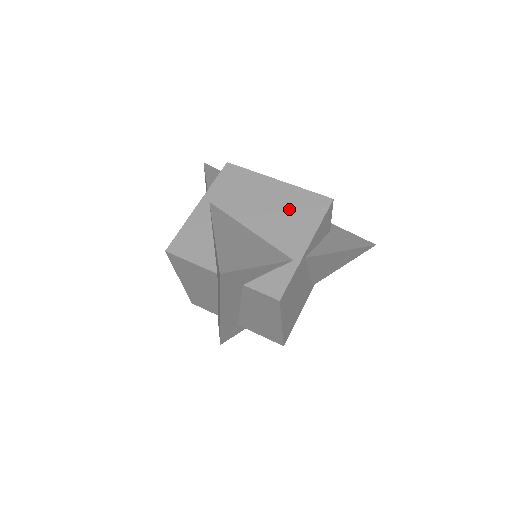
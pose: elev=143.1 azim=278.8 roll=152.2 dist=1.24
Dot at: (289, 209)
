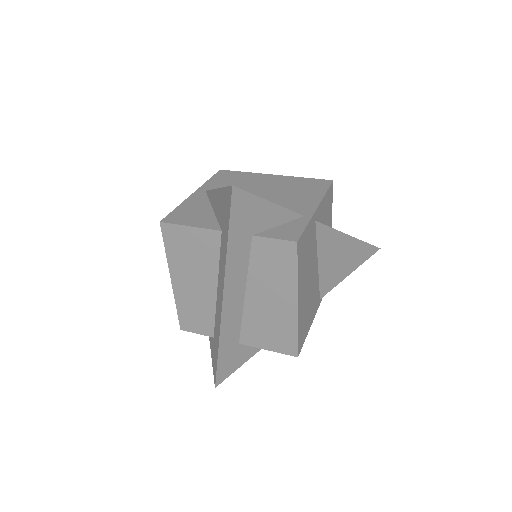
Dot at: (290, 188)
